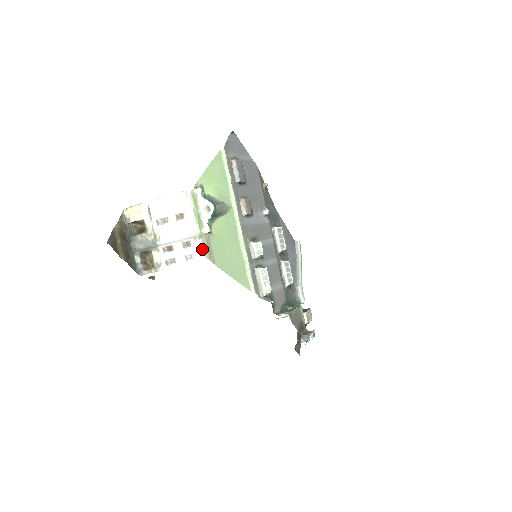
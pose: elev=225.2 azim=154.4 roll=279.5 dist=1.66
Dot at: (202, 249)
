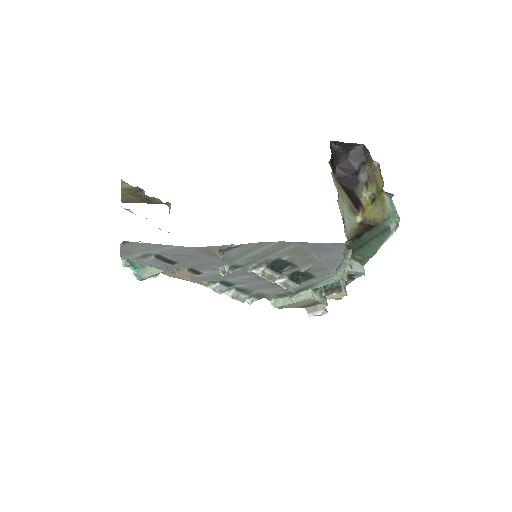
Dot at: occluded
